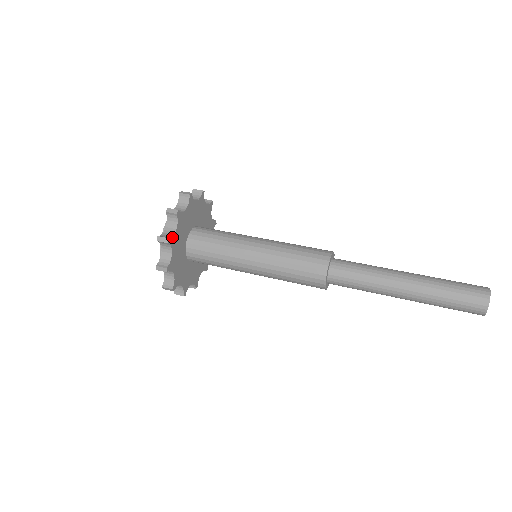
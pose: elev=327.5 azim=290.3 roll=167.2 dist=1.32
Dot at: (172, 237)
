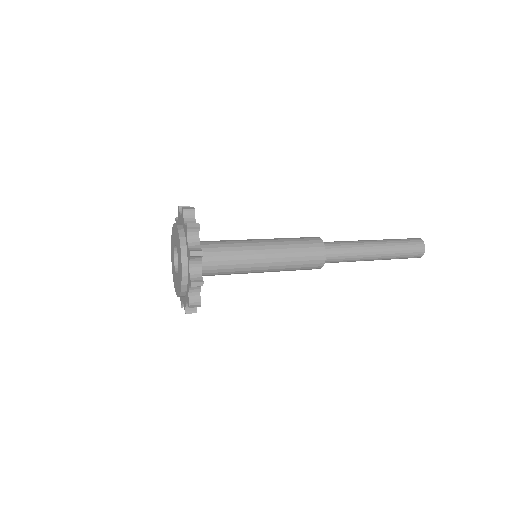
Dot at: (202, 277)
